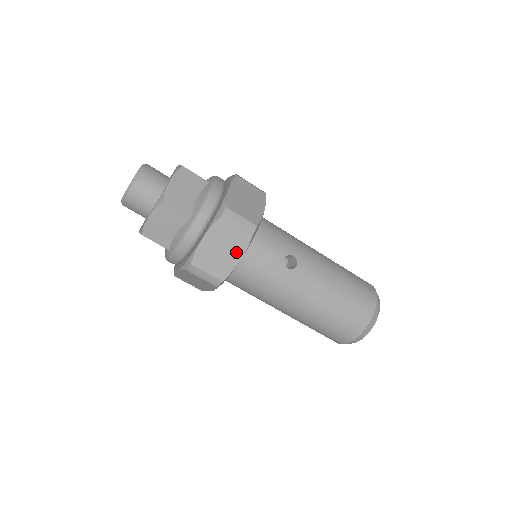
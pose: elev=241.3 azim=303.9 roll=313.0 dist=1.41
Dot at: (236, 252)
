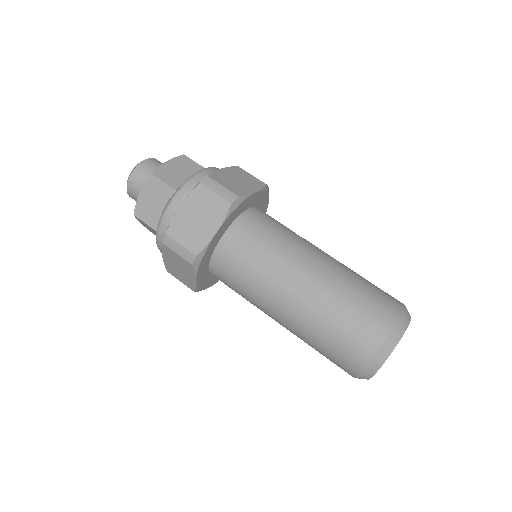
Dot at: (252, 187)
